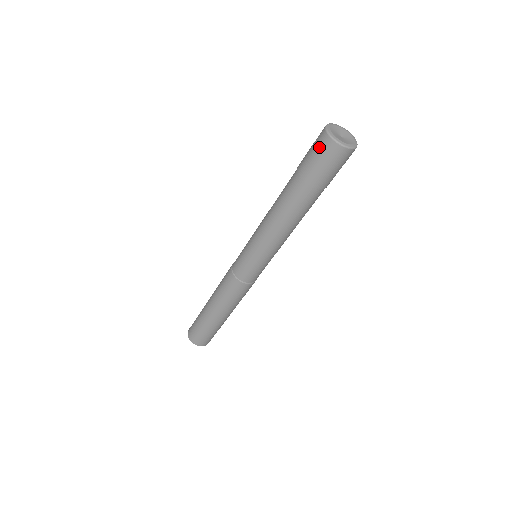
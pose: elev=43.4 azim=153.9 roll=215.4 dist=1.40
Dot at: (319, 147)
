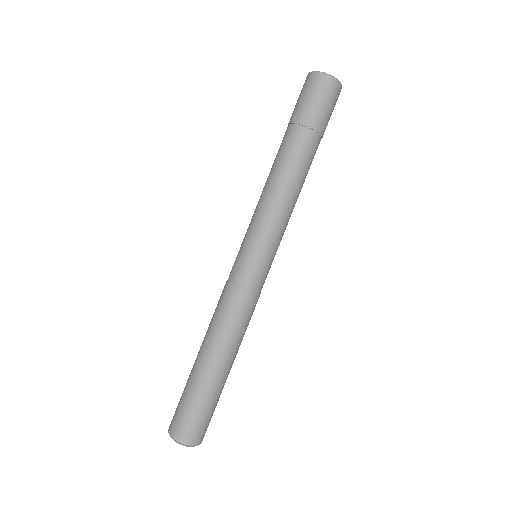
Dot at: (311, 87)
